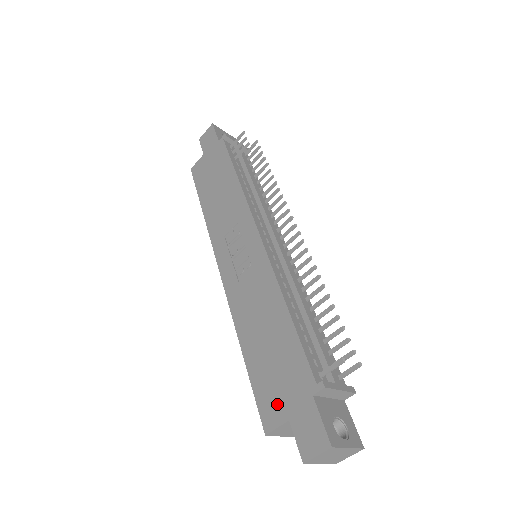
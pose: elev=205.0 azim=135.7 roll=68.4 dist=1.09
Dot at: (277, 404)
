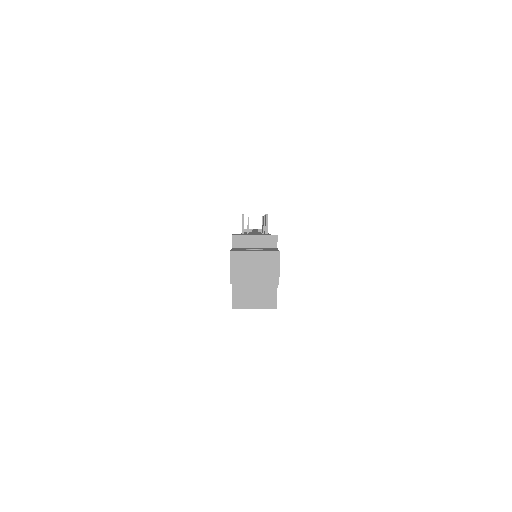
Dot at: occluded
